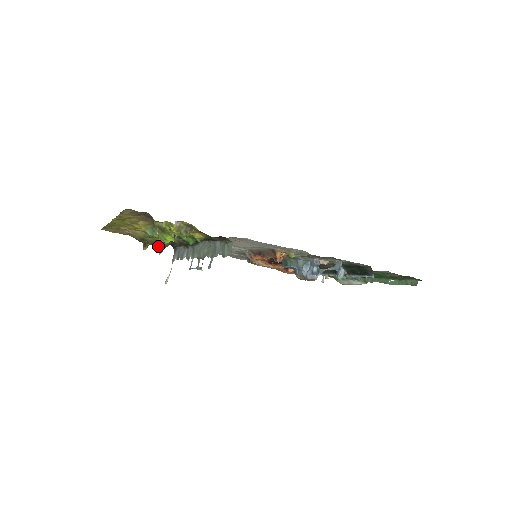
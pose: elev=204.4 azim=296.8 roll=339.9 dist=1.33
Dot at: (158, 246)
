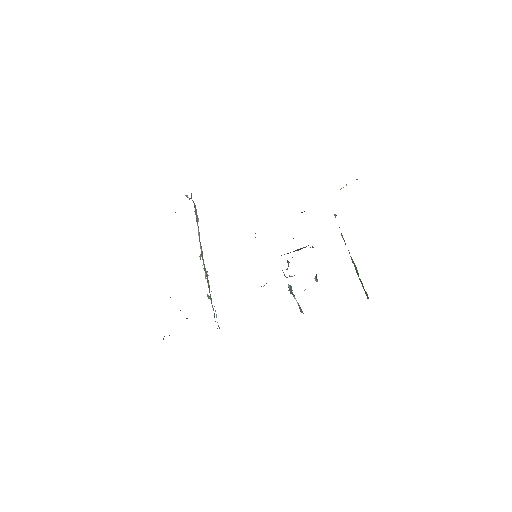
Dot at: occluded
